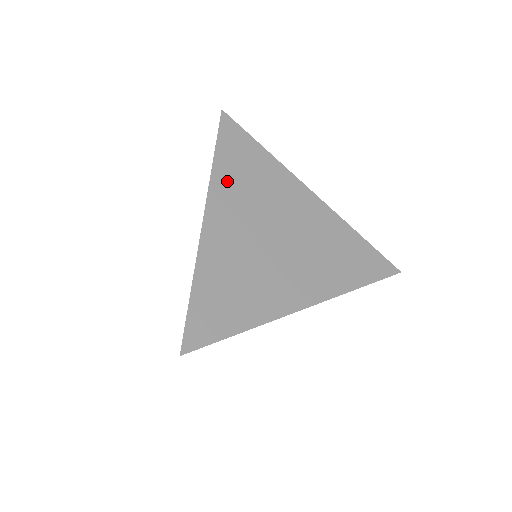
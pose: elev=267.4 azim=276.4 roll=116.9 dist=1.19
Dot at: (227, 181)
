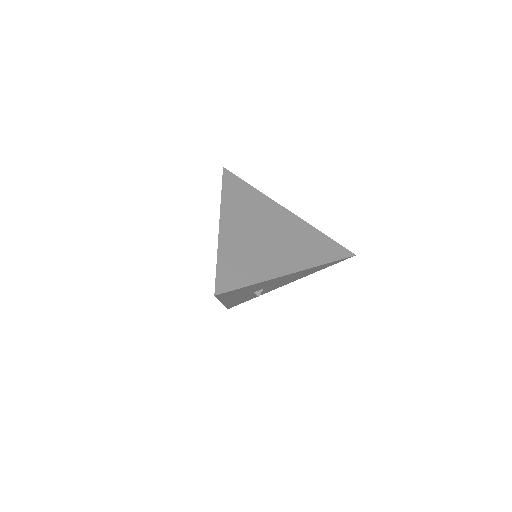
Dot at: (232, 204)
